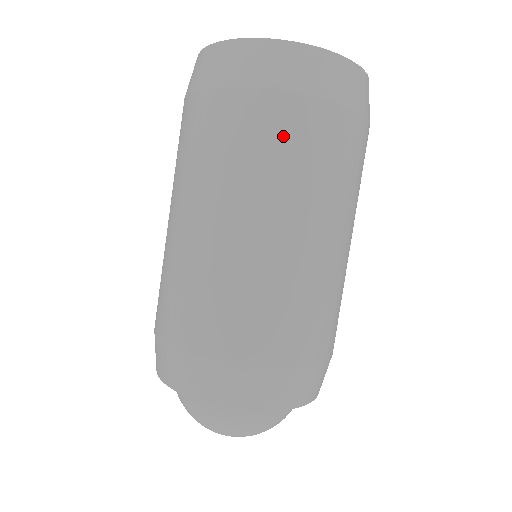
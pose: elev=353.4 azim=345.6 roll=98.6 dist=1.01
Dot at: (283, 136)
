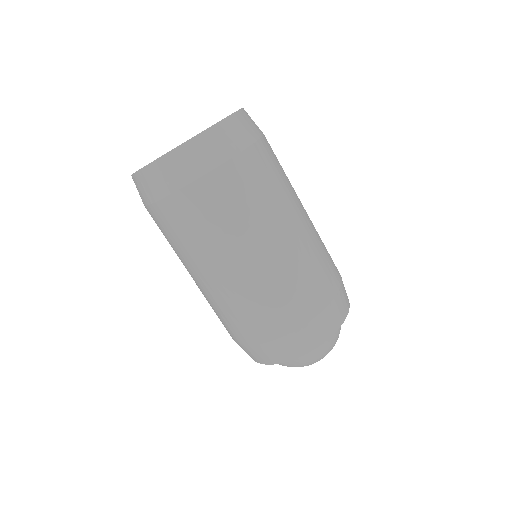
Dot at: (227, 198)
